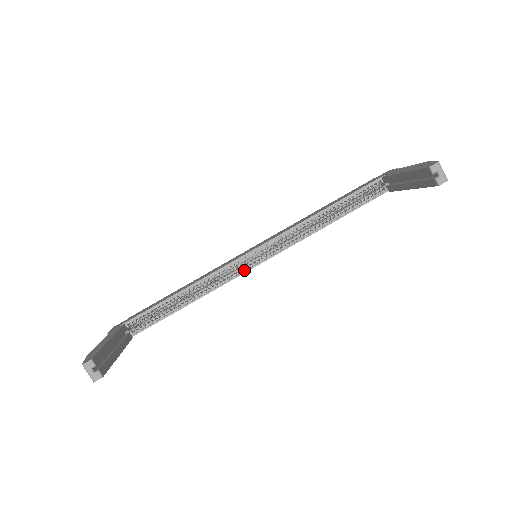
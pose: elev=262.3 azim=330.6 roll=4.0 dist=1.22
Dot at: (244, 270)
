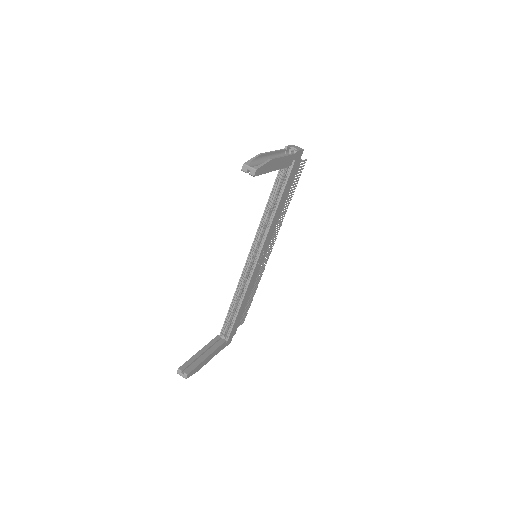
Dot at: (253, 269)
